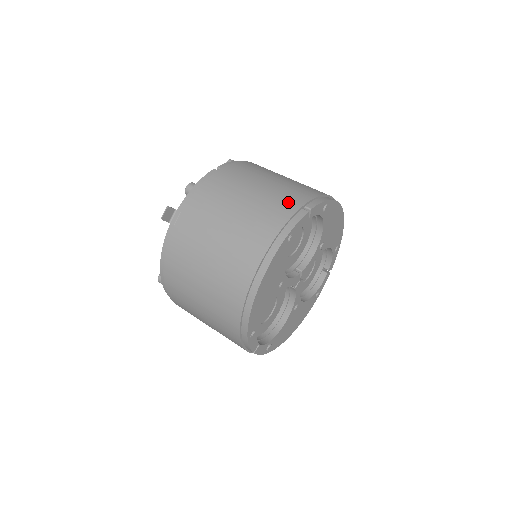
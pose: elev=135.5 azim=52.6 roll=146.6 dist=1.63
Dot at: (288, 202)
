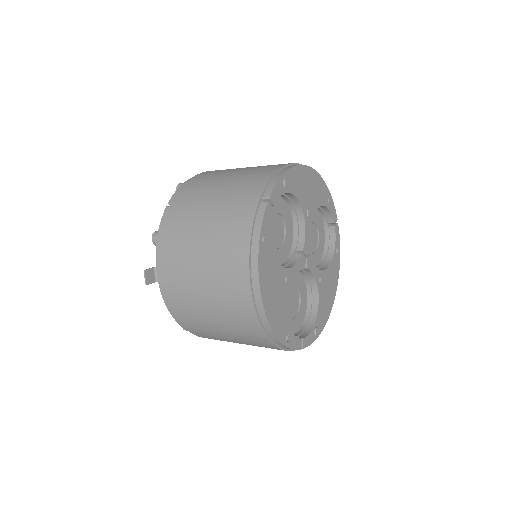
Dot at: (244, 204)
